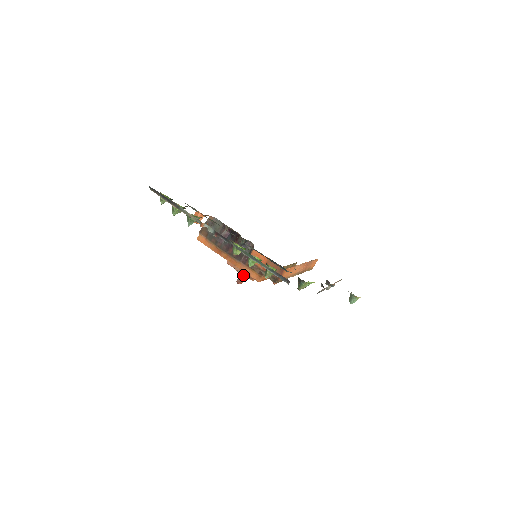
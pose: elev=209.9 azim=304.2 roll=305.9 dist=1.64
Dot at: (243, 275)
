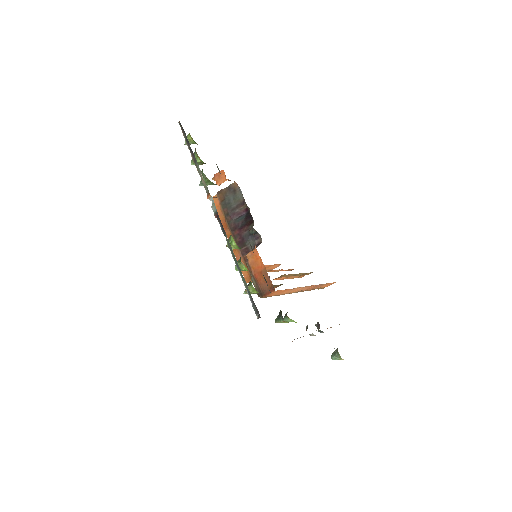
Dot at: occluded
